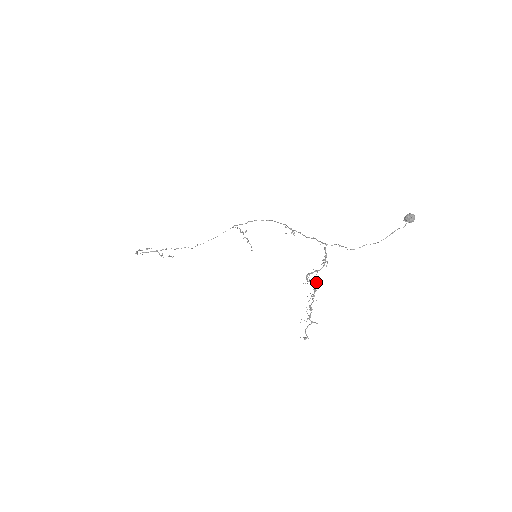
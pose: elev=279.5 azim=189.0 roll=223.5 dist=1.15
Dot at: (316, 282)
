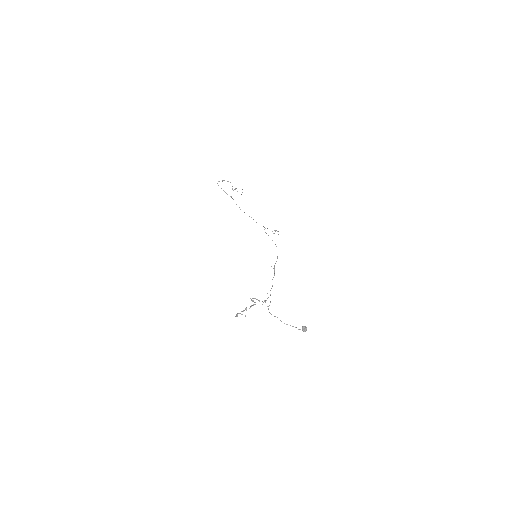
Dot at: occluded
